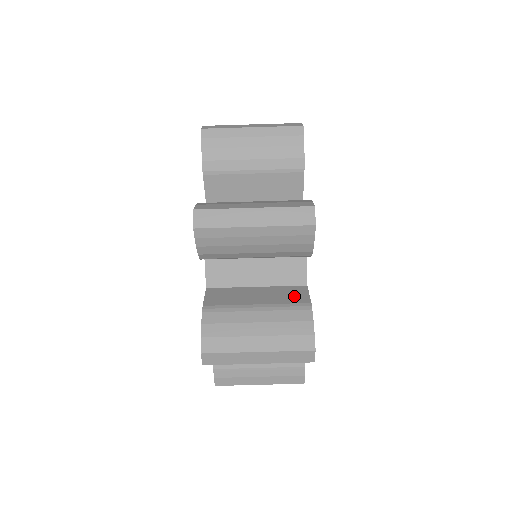
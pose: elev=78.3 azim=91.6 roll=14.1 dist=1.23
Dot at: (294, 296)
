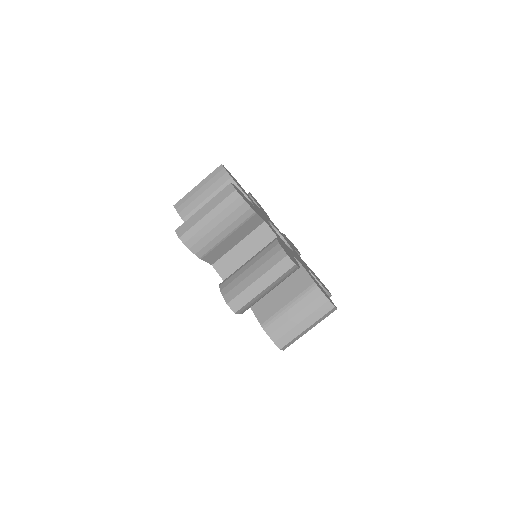
Dot at: occluded
